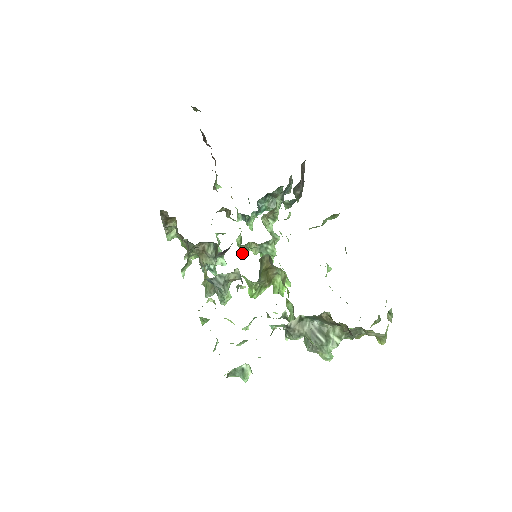
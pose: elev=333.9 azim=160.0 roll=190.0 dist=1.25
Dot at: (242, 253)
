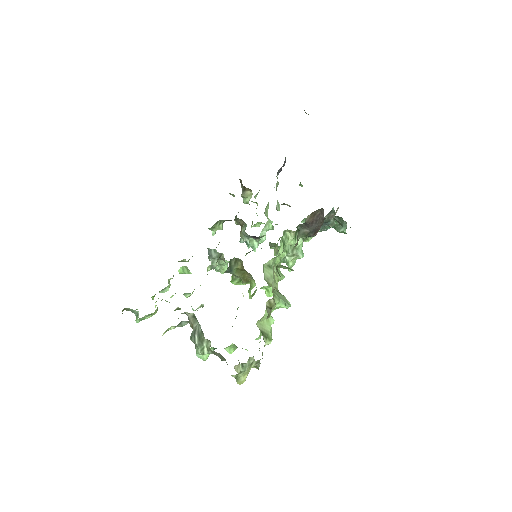
Dot at: (270, 247)
